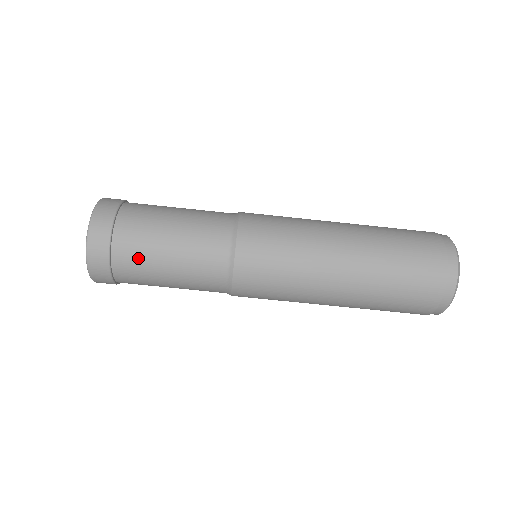
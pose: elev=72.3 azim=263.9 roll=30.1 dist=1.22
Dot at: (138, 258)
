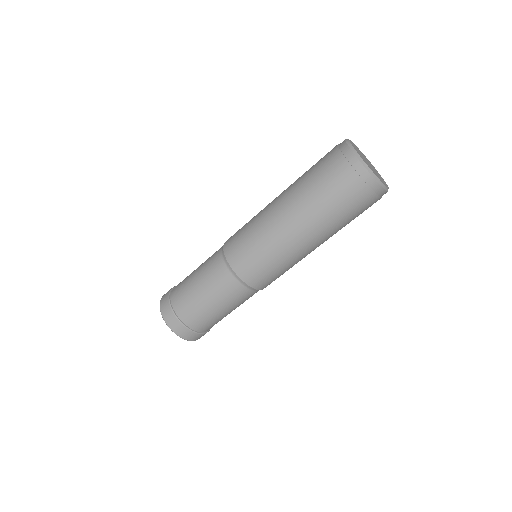
Dot at: (189, 306)
